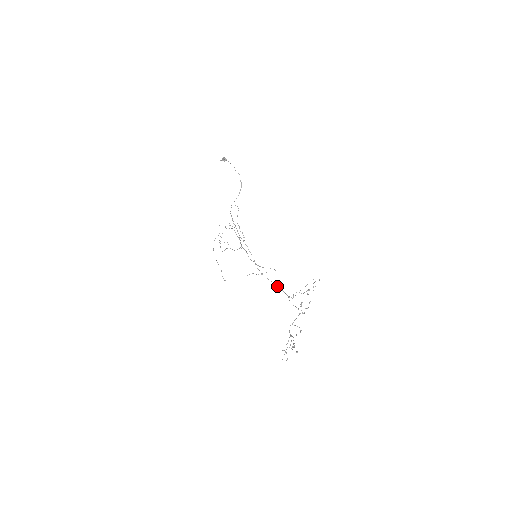
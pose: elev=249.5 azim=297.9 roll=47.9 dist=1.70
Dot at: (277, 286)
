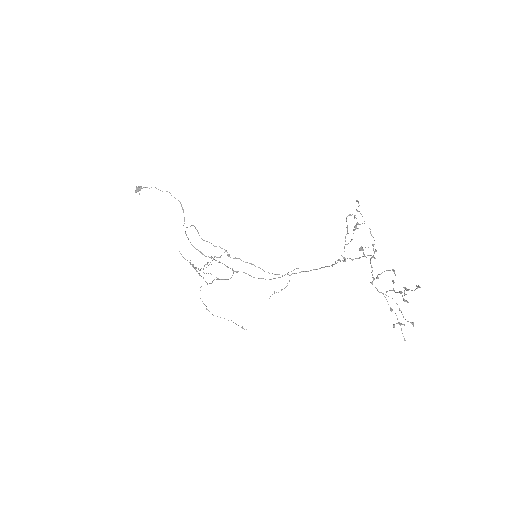
Dot at: occluded
